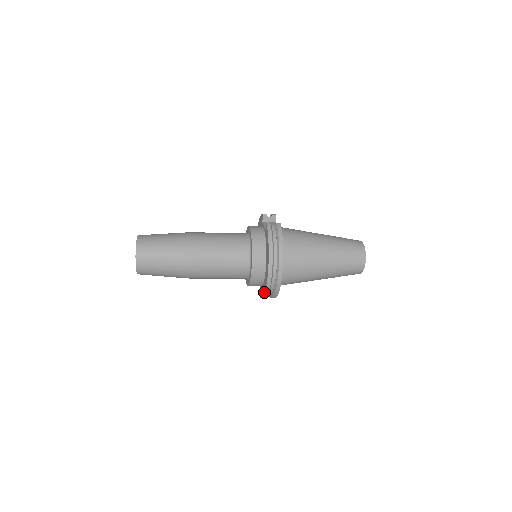
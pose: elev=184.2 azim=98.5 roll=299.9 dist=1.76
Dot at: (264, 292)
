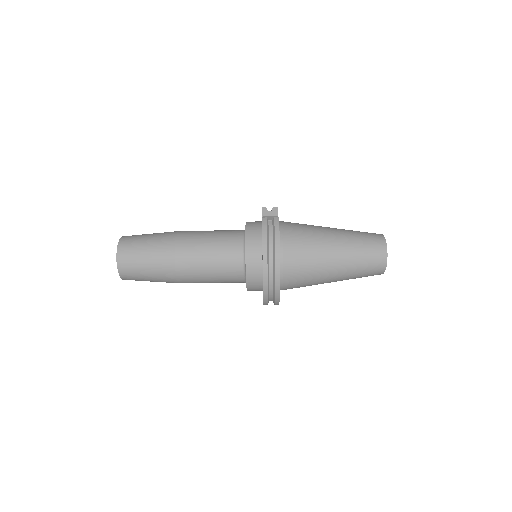
Dot at: occluded
